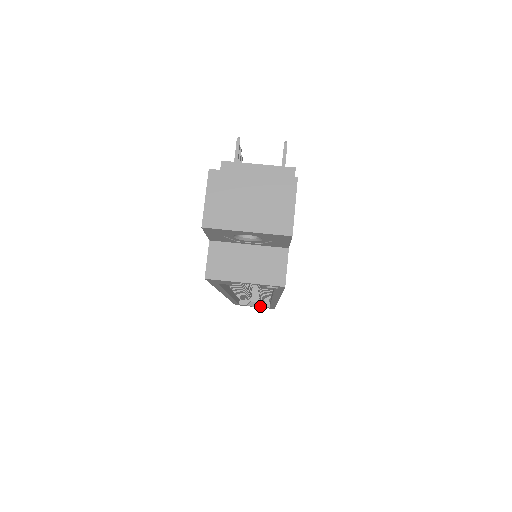
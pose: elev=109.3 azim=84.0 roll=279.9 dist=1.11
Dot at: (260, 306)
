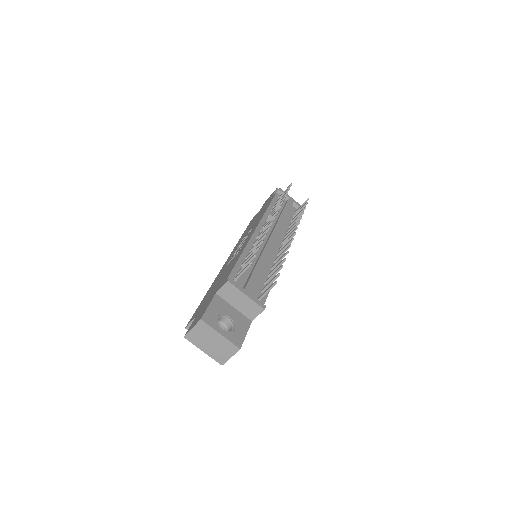
Dot at: occluded
